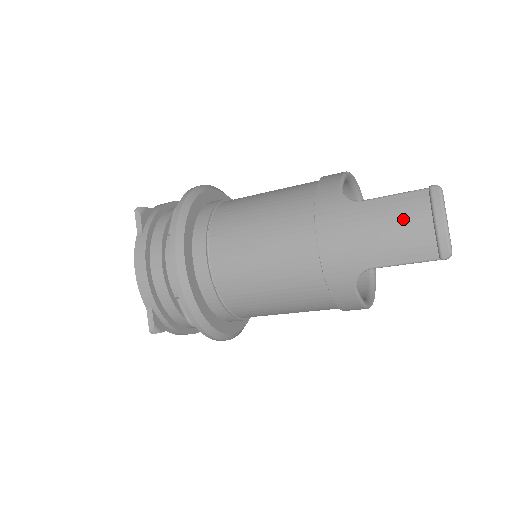
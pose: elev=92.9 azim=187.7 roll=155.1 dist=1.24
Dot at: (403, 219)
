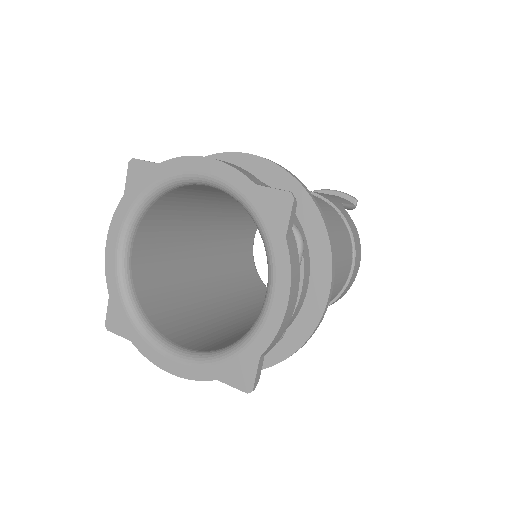
Dot at: occluded
